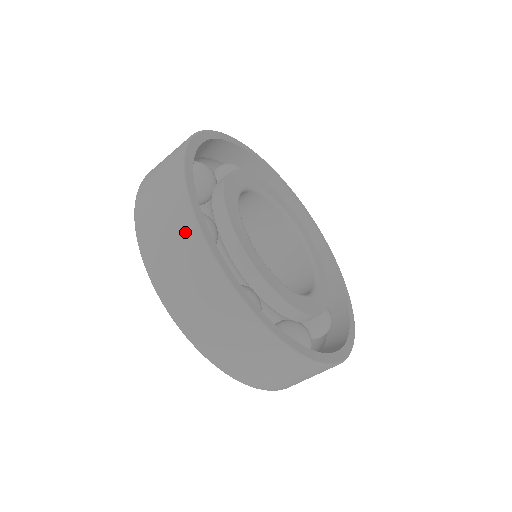
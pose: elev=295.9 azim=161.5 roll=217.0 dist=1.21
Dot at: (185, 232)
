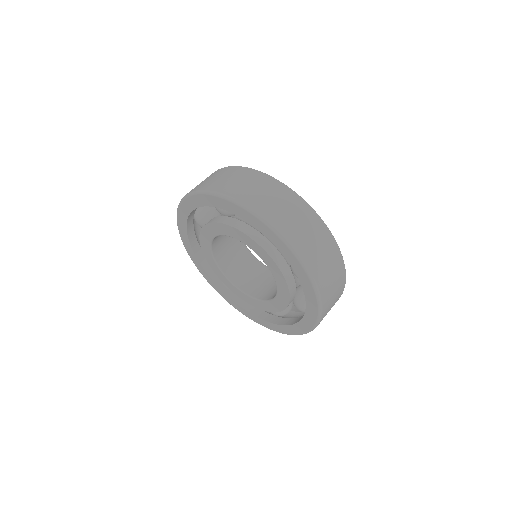
Dot at: (300, 206)
